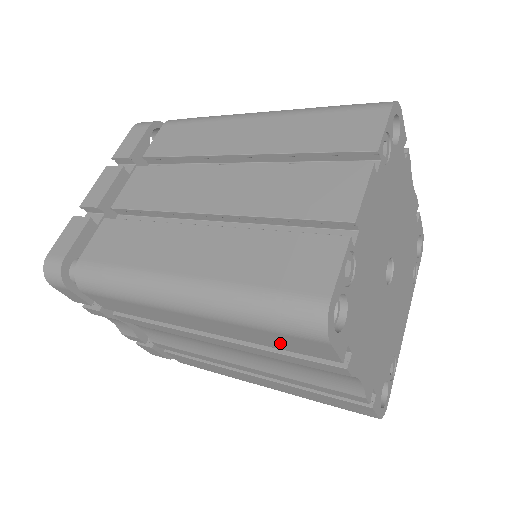
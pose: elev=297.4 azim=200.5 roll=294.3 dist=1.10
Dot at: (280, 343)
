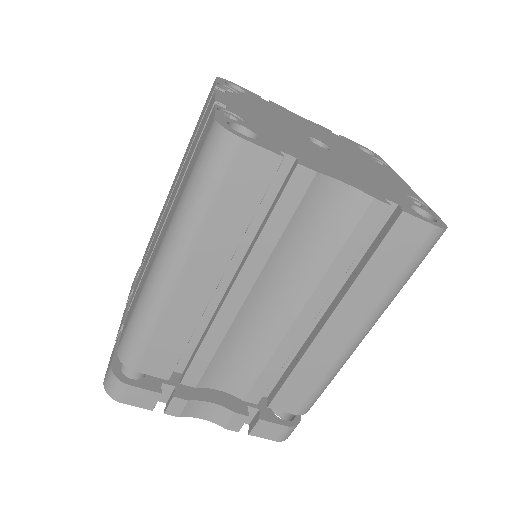
Dot at: (241, 201)
